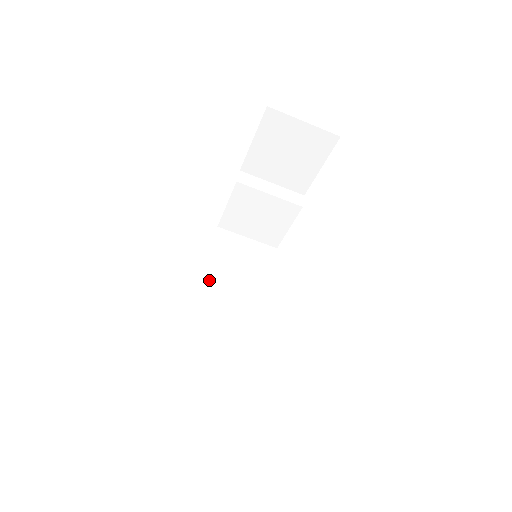
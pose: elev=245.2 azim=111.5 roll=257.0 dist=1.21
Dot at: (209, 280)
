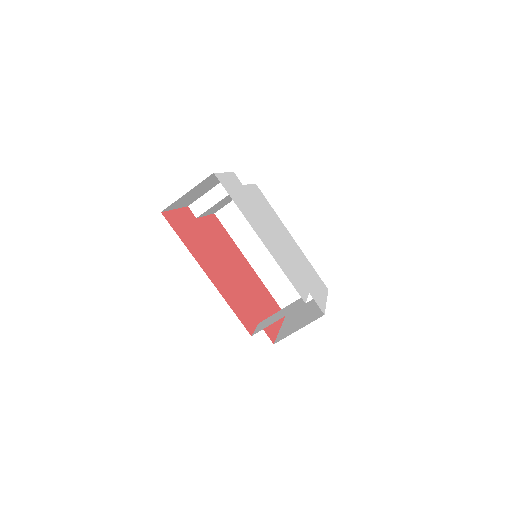
Dot at: (247, 251)
